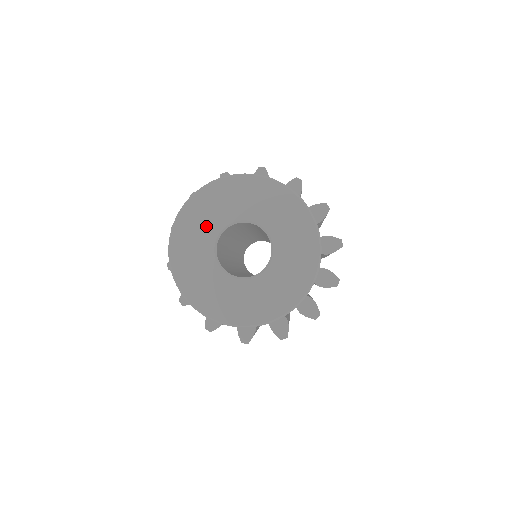
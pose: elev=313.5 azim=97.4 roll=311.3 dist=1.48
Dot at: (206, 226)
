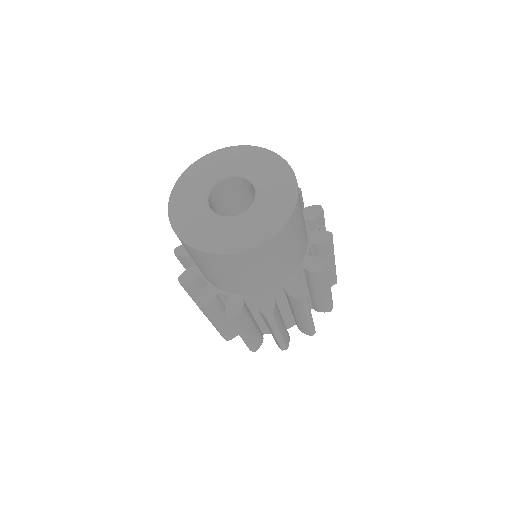
Dot at: (204, 179)
